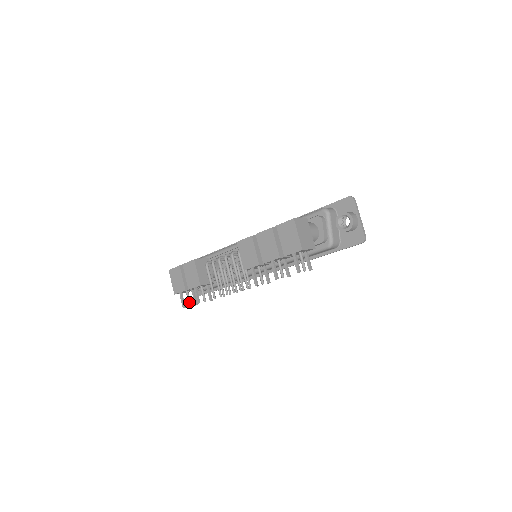
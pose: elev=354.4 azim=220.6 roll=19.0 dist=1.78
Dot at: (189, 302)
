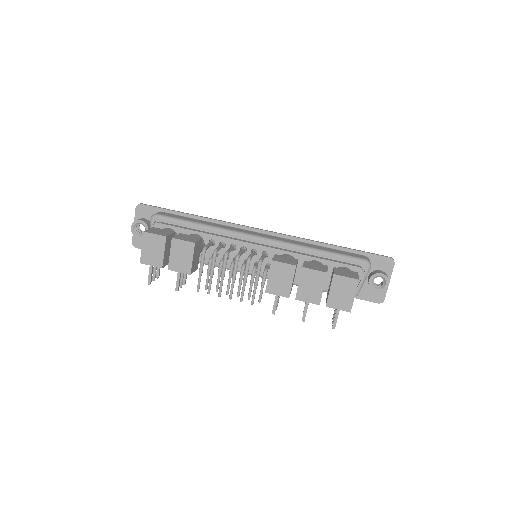
Dot at: (154, 276)
